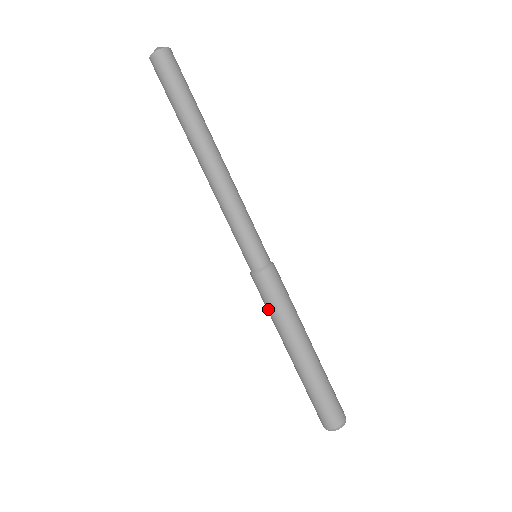
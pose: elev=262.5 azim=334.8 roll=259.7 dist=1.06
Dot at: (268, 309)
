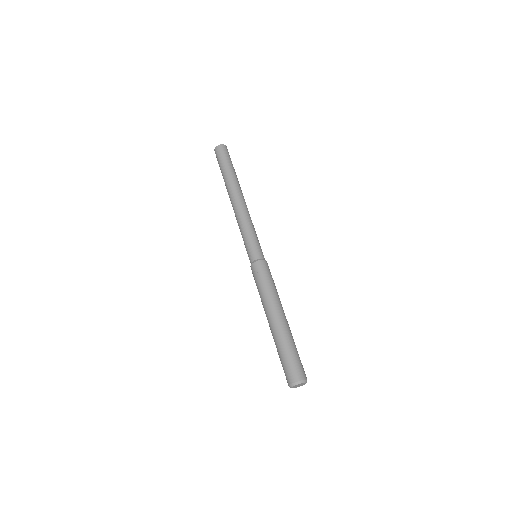
Dot at: (265, 284)
